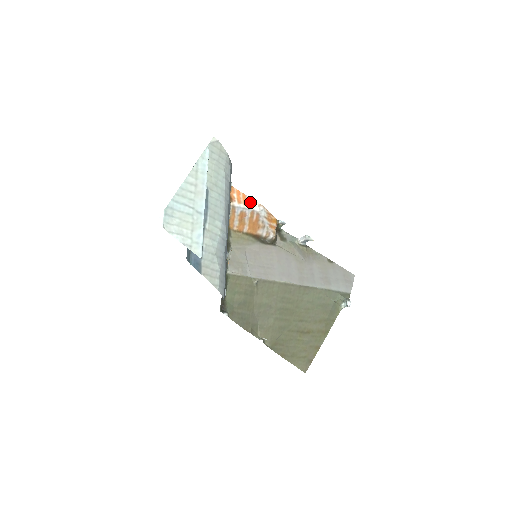
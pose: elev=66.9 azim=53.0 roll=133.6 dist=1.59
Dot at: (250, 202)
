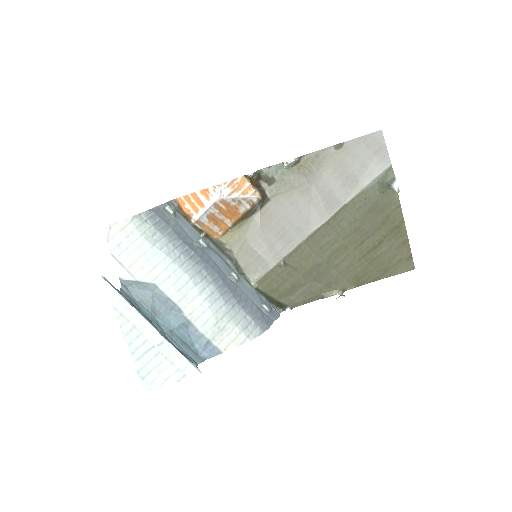
Dot at: (204, 197)
